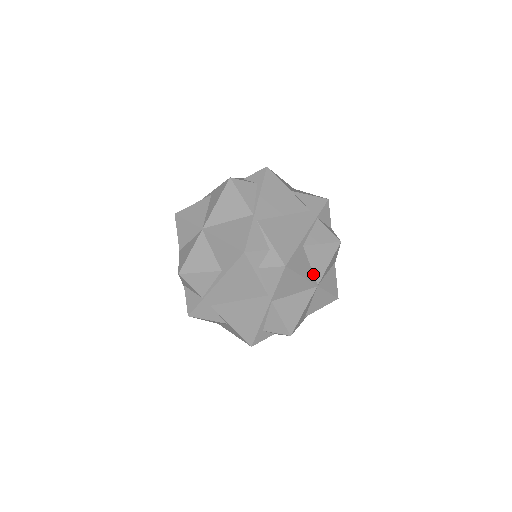
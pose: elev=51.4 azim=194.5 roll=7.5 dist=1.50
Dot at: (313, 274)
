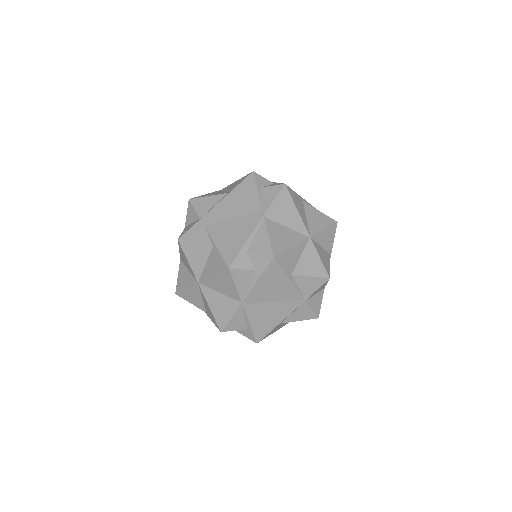
Dot at: (308, 226)
